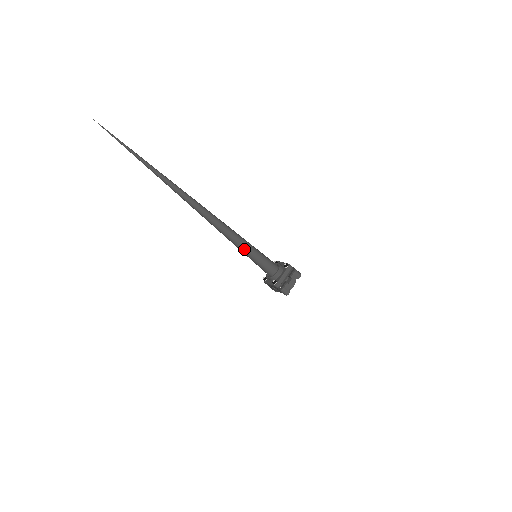
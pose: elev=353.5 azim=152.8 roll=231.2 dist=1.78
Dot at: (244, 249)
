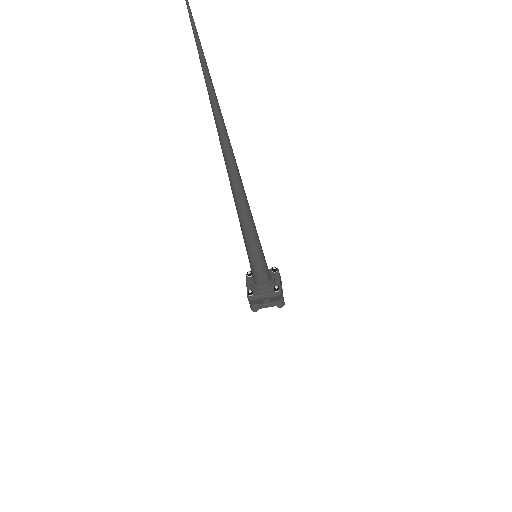
Dot at: (247, 244)
